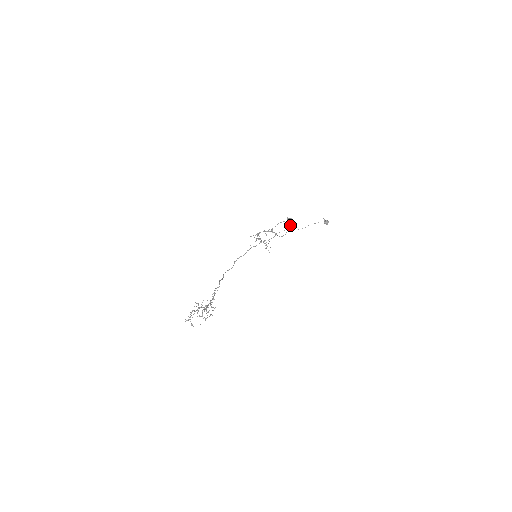
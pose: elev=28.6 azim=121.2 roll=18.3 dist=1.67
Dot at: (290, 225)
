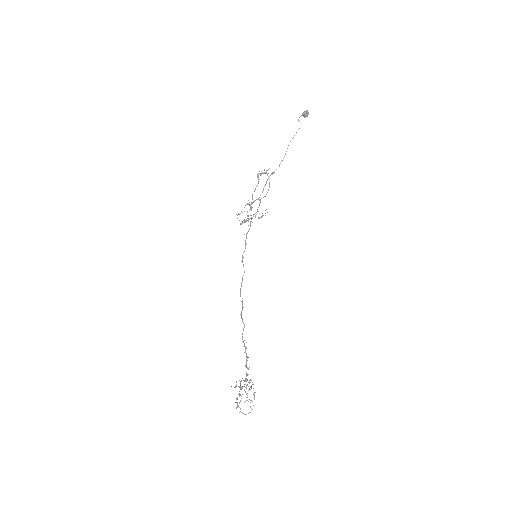
Dot at: occluded
